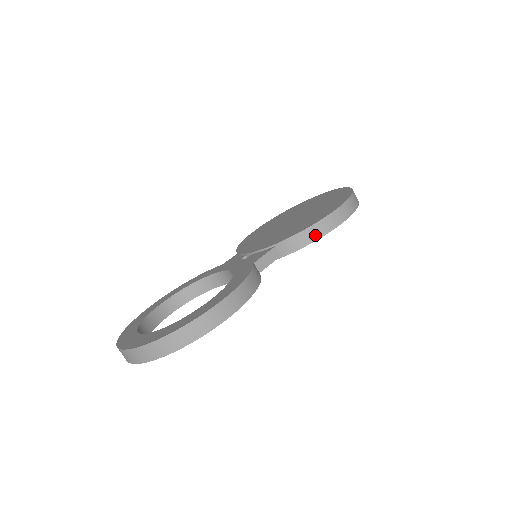
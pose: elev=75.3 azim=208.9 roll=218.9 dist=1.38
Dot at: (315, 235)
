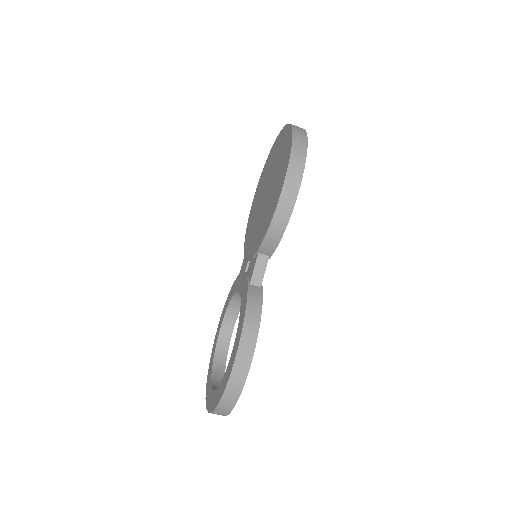
Dot at: (281, 226)
